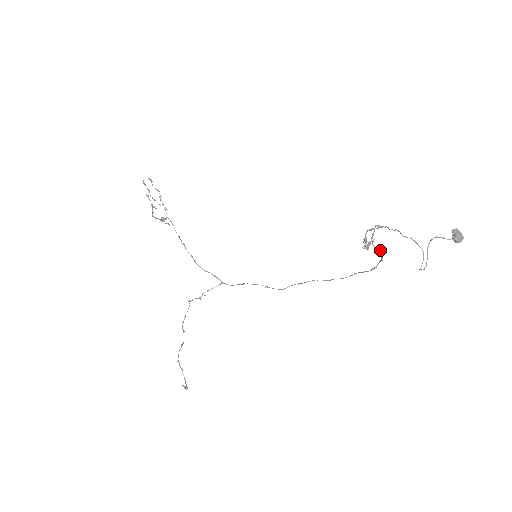
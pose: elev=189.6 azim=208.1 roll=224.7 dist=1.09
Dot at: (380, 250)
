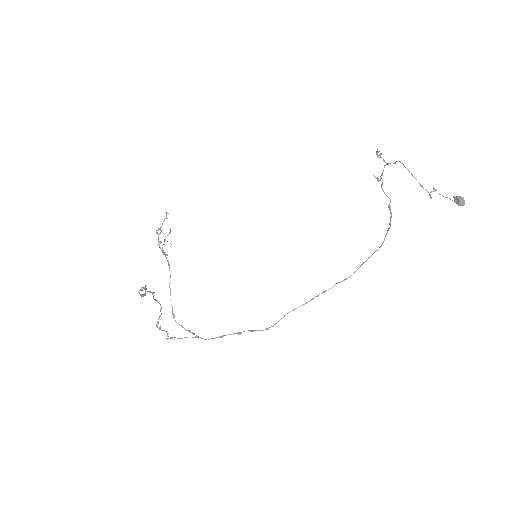
Dot at: (389, 198)
